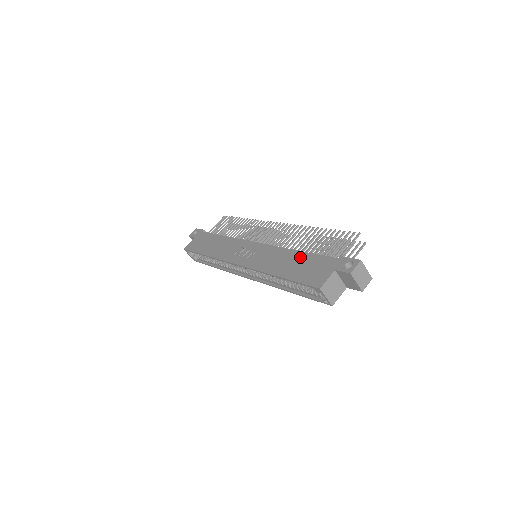
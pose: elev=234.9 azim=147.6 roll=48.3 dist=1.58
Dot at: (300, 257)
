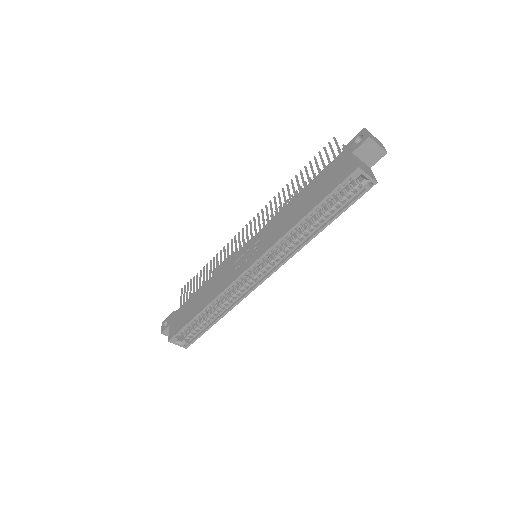
Dot at: (307, 191)
